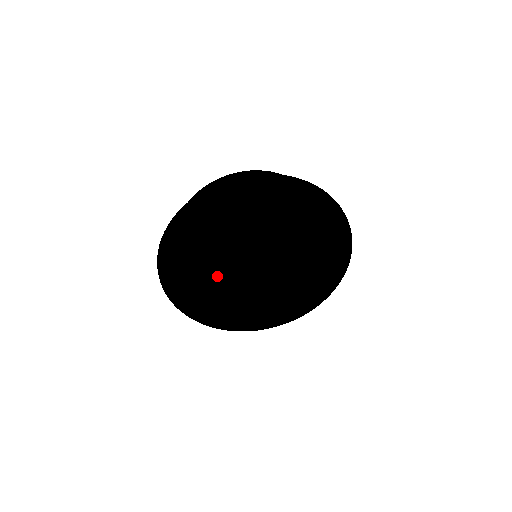
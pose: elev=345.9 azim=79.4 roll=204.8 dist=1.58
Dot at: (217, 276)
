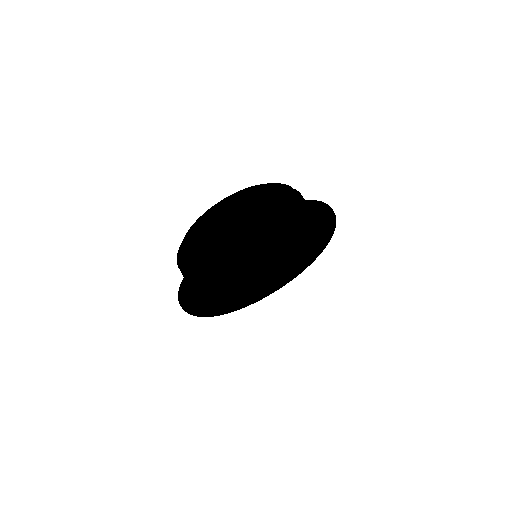
Dot at: occluded
